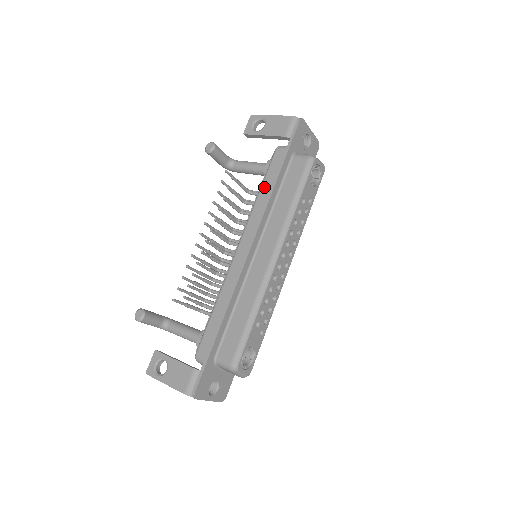
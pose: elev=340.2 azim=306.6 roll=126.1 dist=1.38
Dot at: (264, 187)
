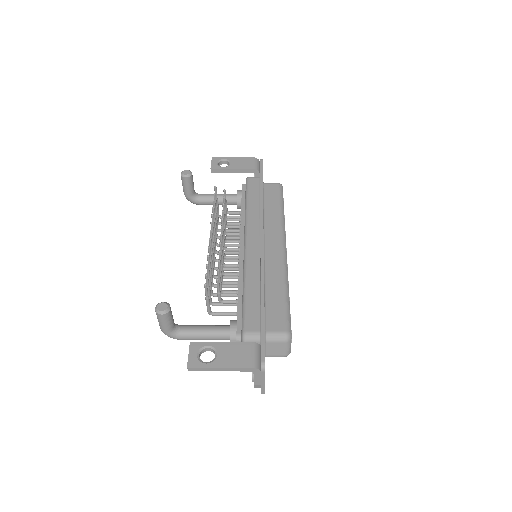
Dot at: (251, 201)
